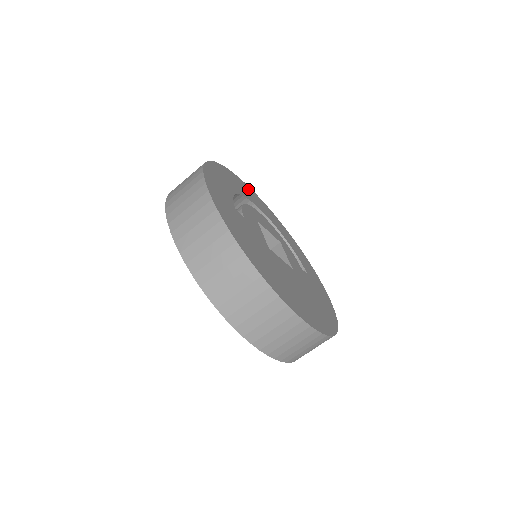
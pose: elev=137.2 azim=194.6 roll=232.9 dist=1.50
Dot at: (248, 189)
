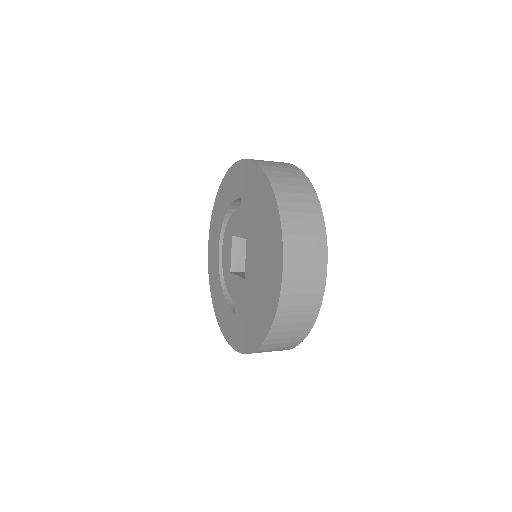
Dot at: occluded
